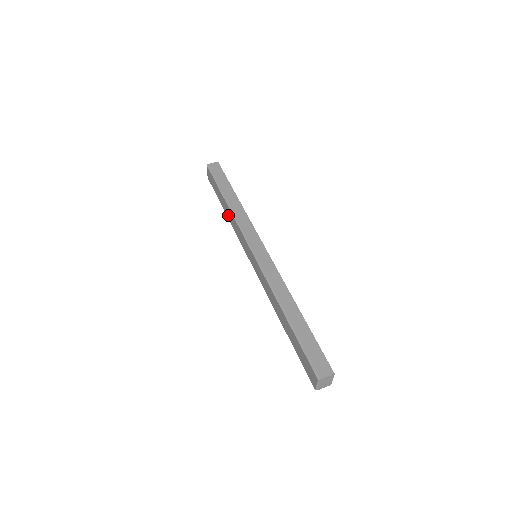
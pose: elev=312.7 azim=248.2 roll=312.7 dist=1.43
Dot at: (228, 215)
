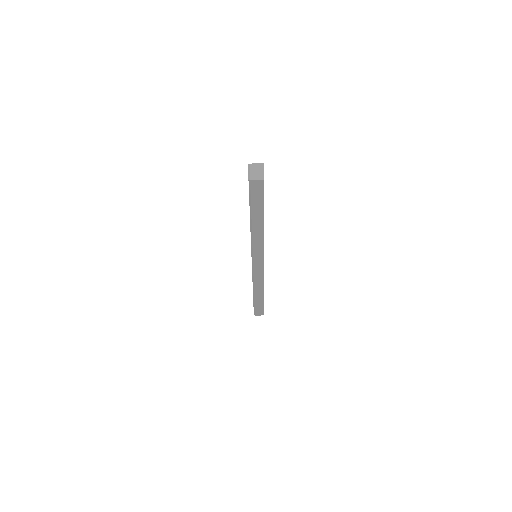
Dot at: occluded
